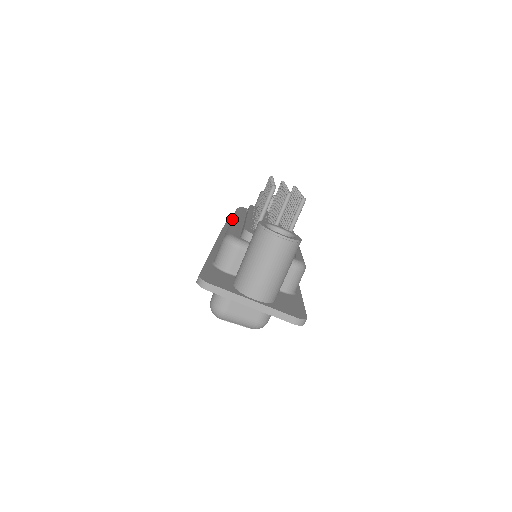
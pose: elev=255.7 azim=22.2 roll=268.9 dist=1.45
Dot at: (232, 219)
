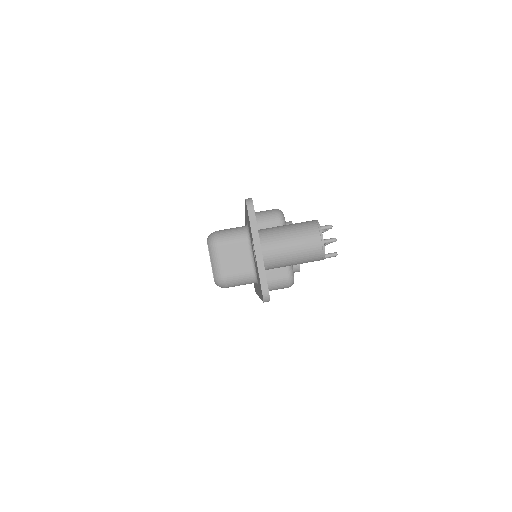
Dot at: occluded
